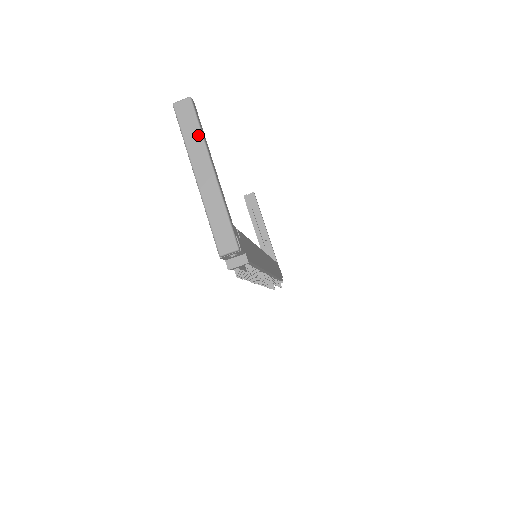
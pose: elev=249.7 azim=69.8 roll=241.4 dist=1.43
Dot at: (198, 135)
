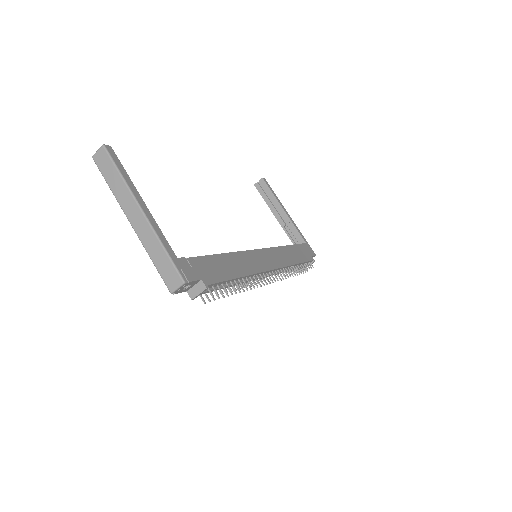
Dot at: (120, 180)
